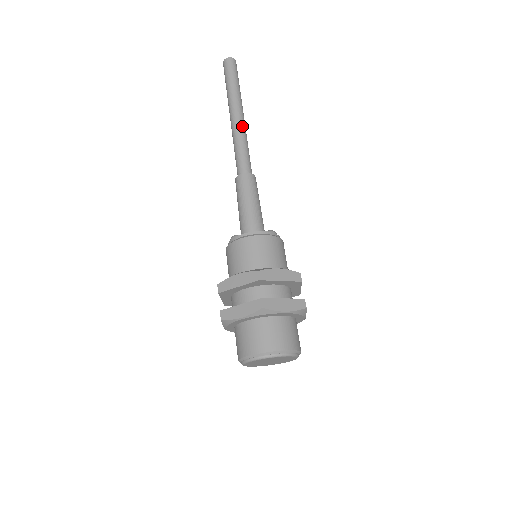
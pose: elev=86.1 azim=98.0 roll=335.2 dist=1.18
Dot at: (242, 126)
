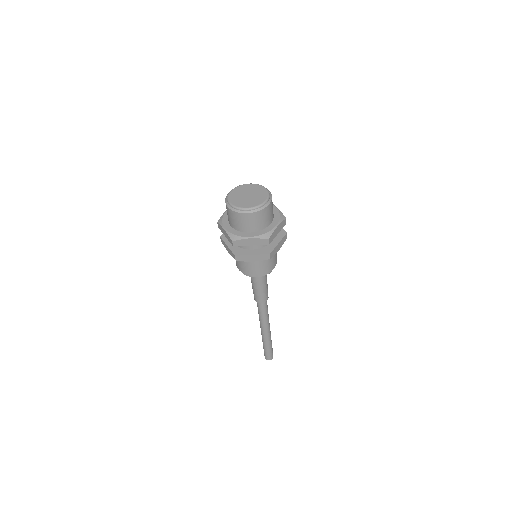
Dot at: occluded
